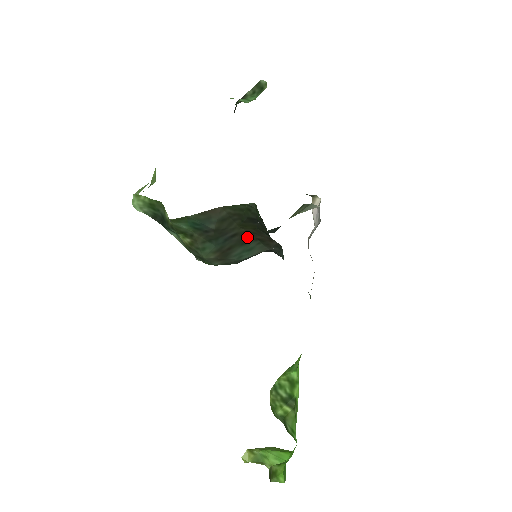
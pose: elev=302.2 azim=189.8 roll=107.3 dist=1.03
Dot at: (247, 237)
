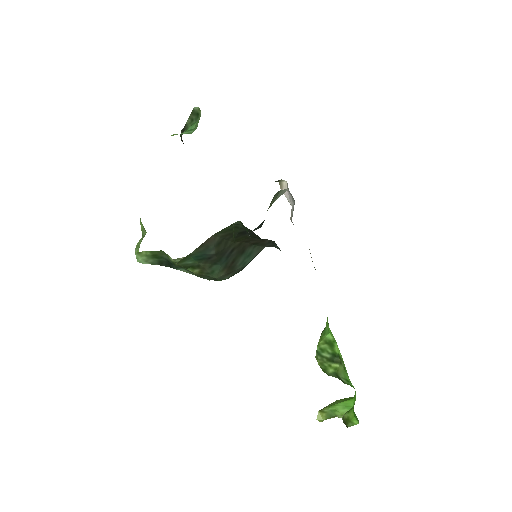
Dot at: (243, 246)
